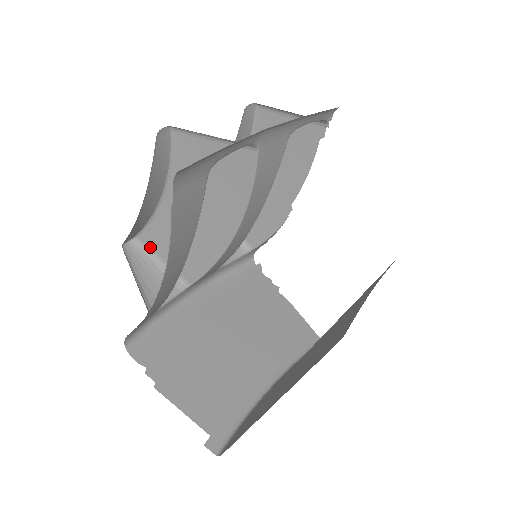
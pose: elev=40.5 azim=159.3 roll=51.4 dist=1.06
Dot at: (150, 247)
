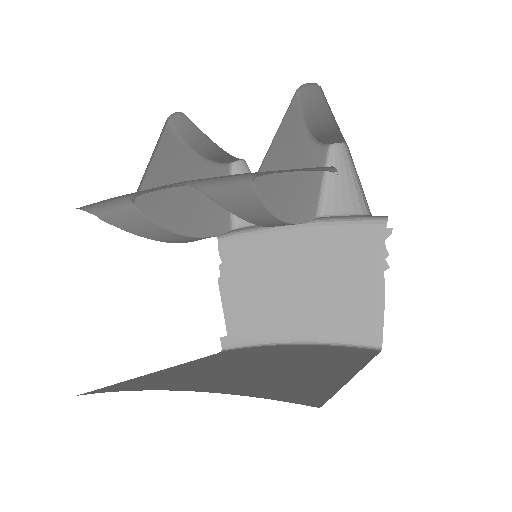
Dot at: occluded
